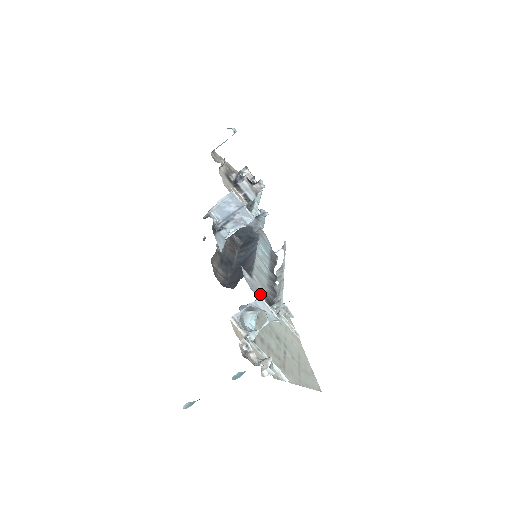
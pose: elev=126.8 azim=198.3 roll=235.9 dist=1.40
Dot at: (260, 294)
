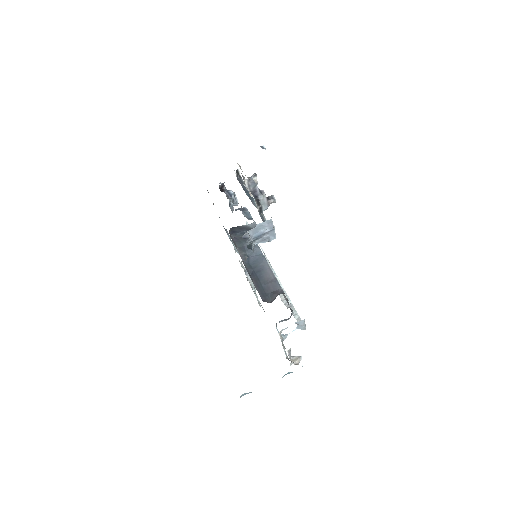
Dot at: occluded
